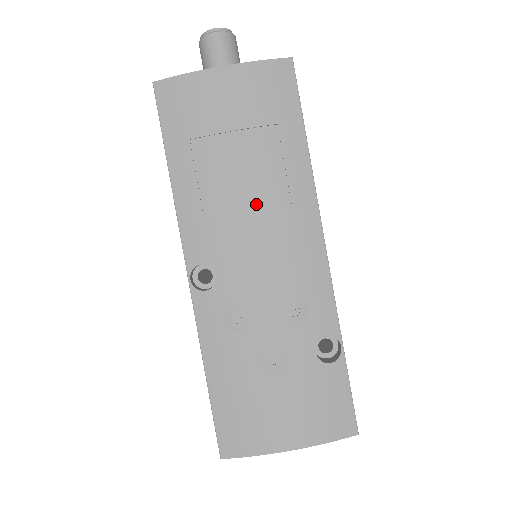
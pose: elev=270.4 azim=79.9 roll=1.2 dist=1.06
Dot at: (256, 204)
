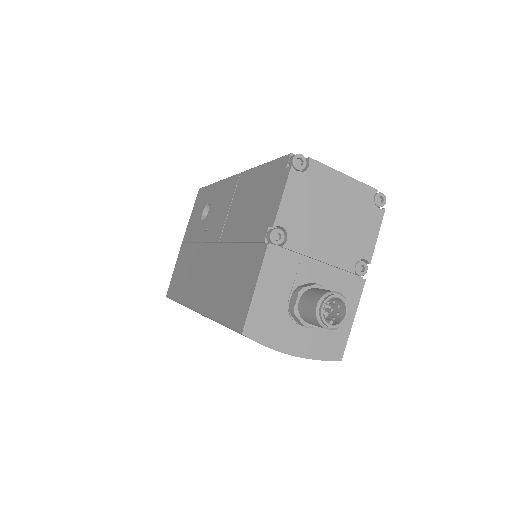
Dot at: occluded
